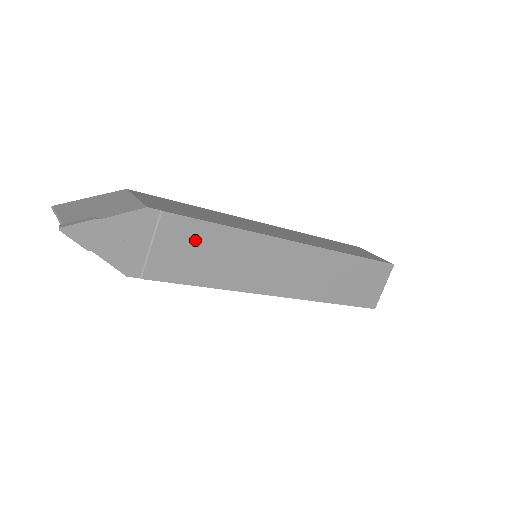
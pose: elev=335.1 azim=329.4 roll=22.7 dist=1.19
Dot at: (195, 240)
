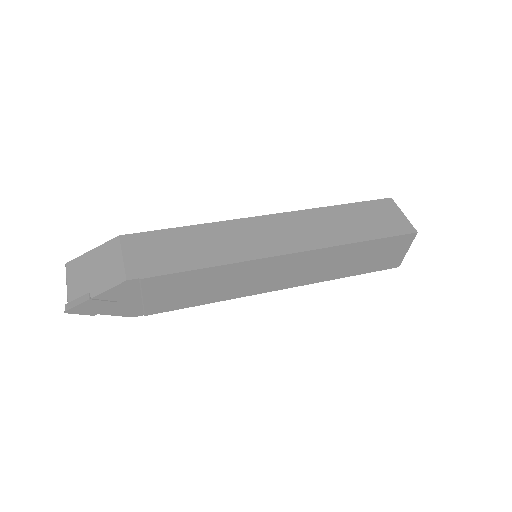
Dot at: (180, 284)
